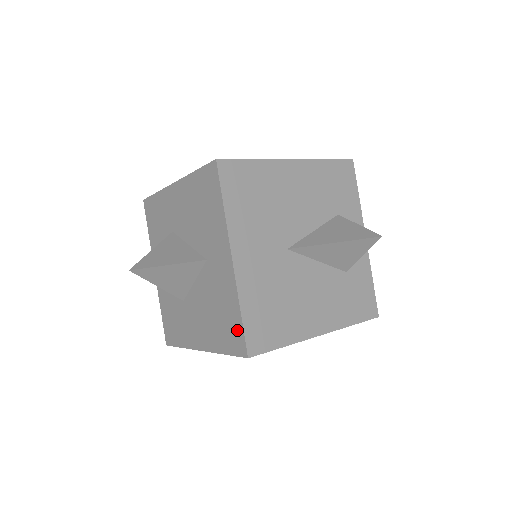
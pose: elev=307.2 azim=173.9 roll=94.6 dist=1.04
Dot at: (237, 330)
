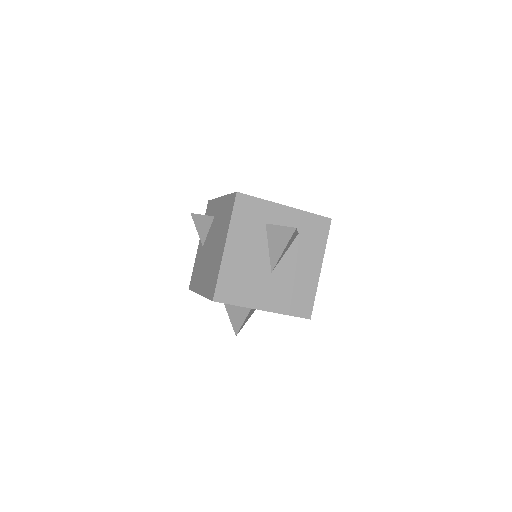
Dot at: occluded
